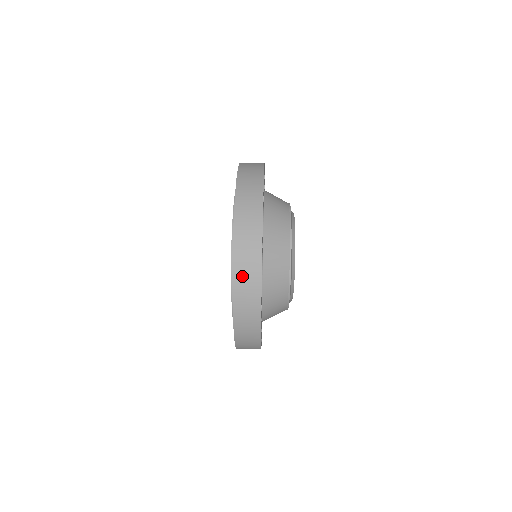
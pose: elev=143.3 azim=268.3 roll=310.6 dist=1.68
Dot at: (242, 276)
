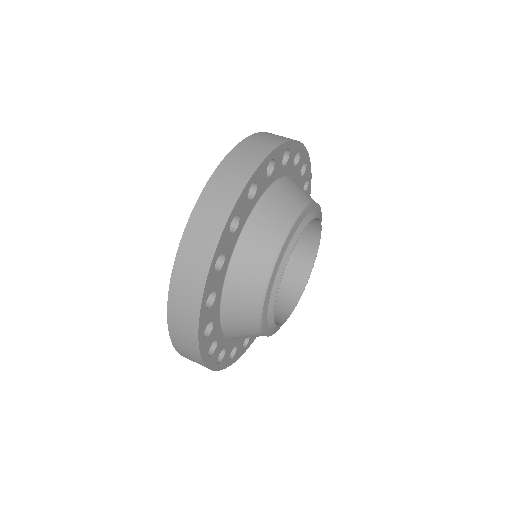
Dot at: (177, 326)
